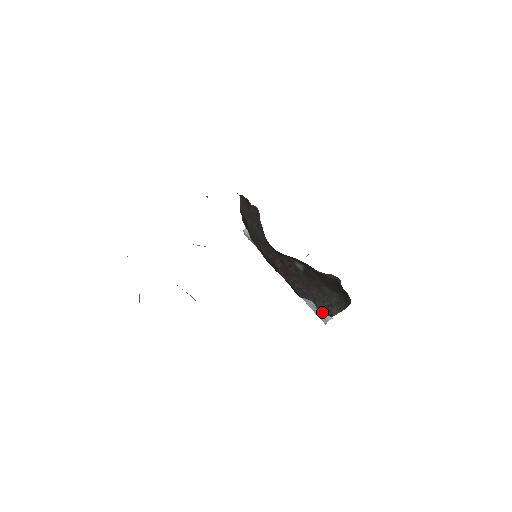
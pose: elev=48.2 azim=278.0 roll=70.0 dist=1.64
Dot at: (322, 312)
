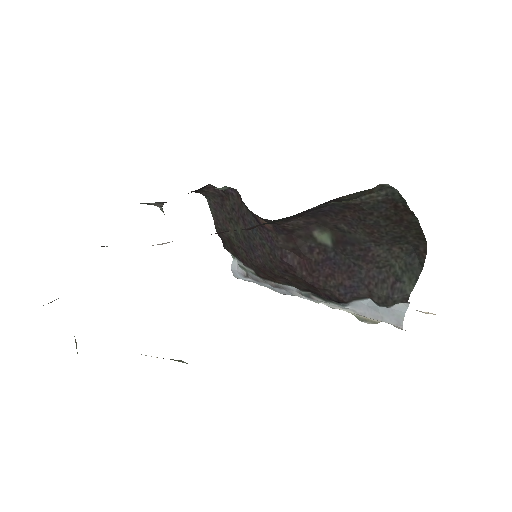
Dot at: (388, 302)
